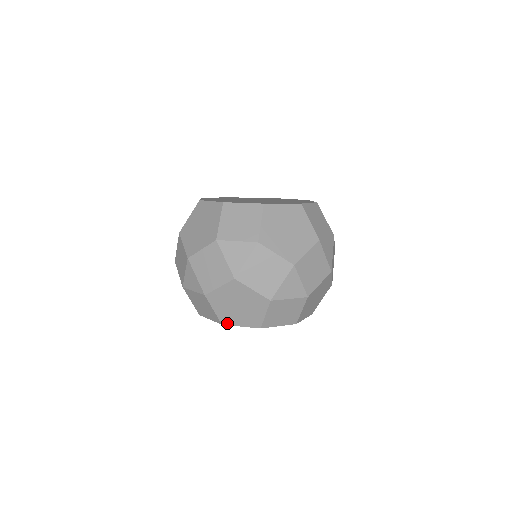
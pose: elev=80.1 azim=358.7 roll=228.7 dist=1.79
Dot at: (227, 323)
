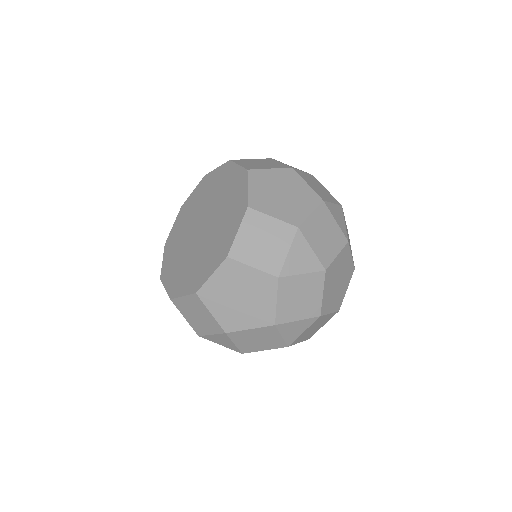
Dot at: occluded
